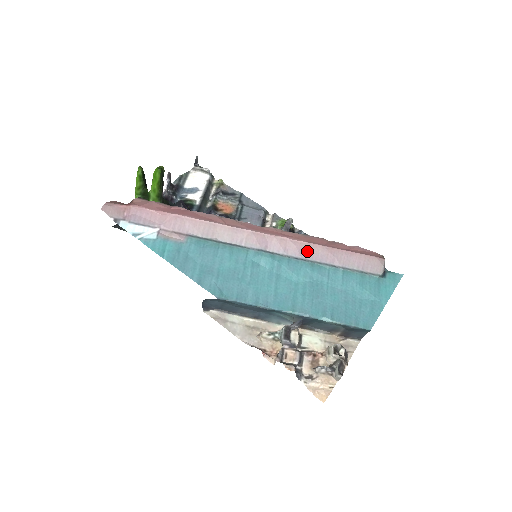
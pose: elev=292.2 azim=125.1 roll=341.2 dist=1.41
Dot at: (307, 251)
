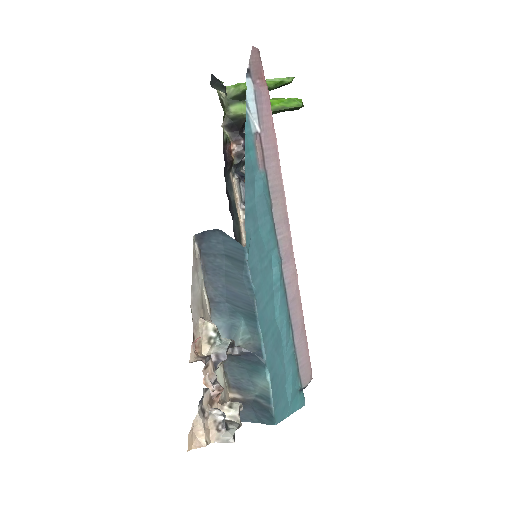
Dot at: (295, 305)
